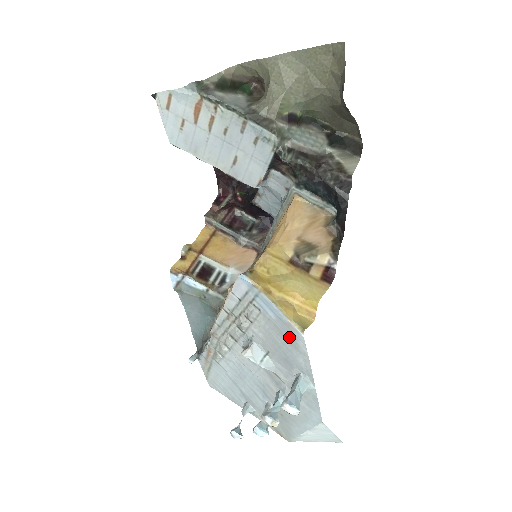
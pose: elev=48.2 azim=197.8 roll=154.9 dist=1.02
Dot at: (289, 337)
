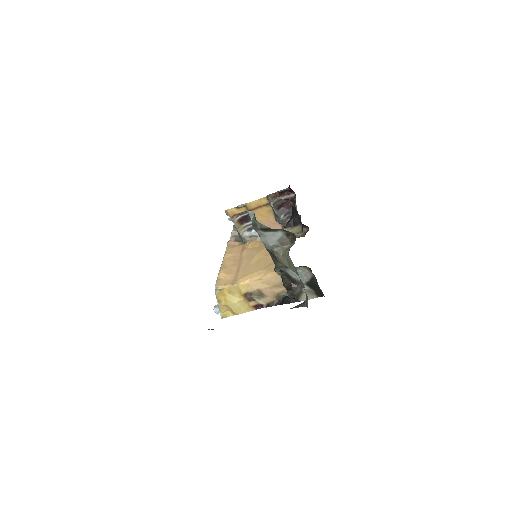
Dot at: occluded
